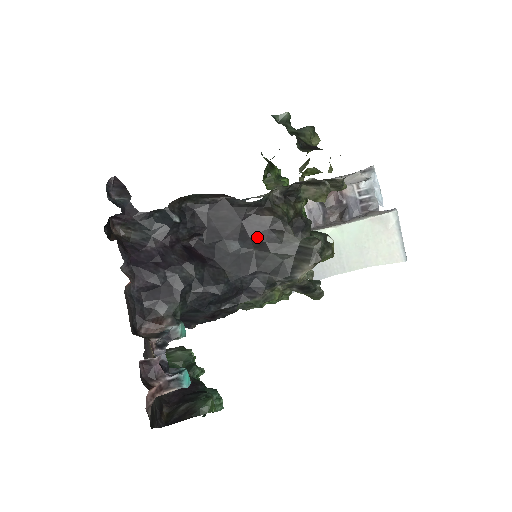
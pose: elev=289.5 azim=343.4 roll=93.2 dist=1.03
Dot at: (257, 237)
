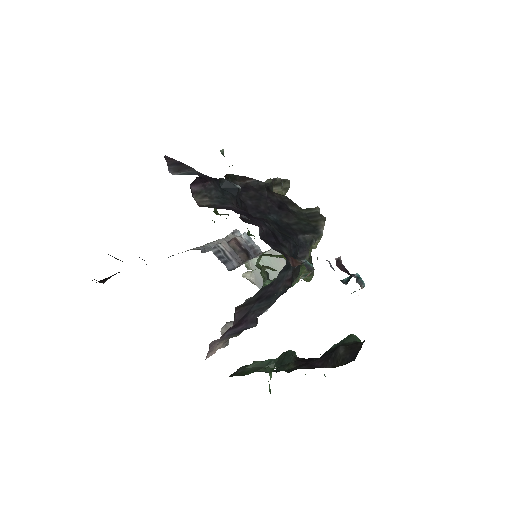
Dot at: (282, 209)
